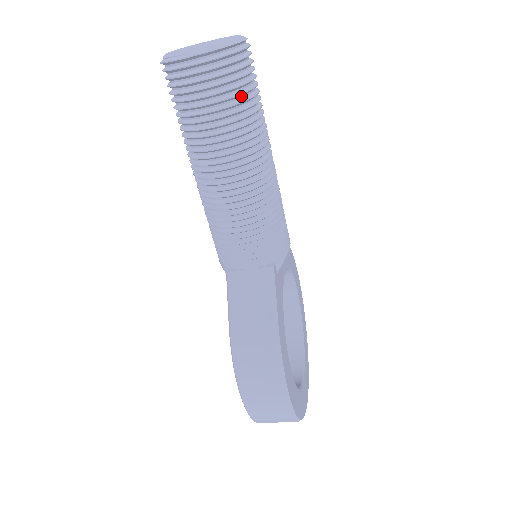
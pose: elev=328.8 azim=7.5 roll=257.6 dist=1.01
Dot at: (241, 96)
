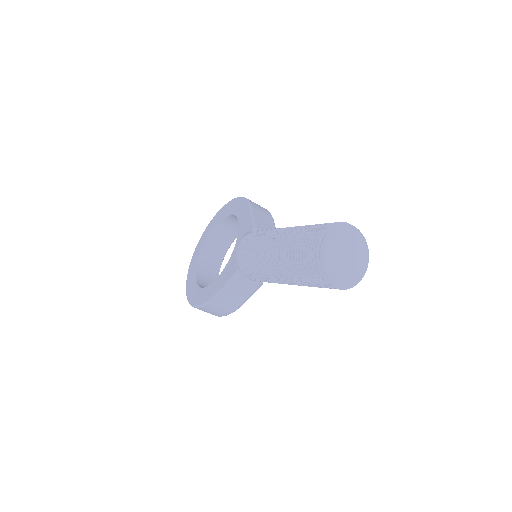
Dot at: occluded
